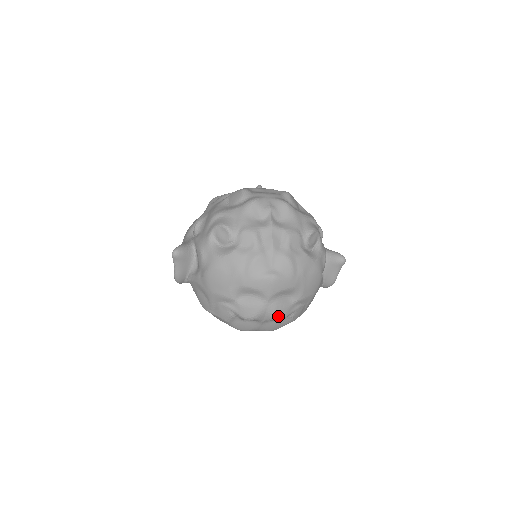
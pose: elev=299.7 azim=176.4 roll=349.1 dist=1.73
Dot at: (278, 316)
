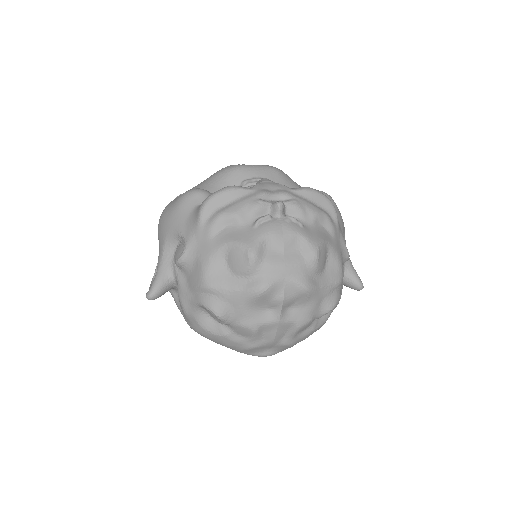
Dot at: occluded
